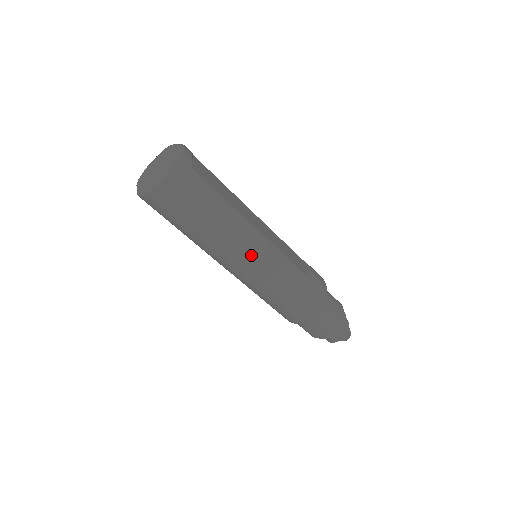
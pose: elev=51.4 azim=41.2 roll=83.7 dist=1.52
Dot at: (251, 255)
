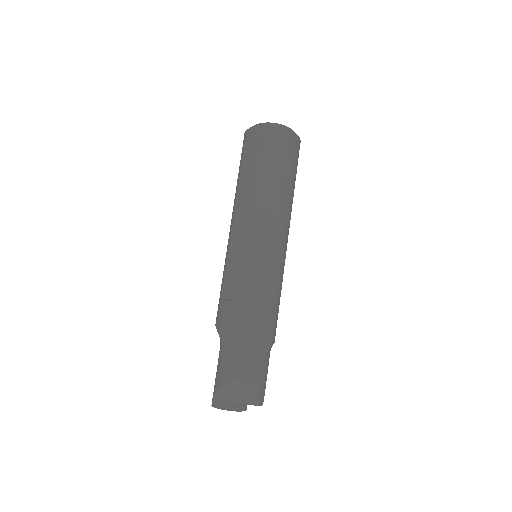
Dot at: (285, 237)
